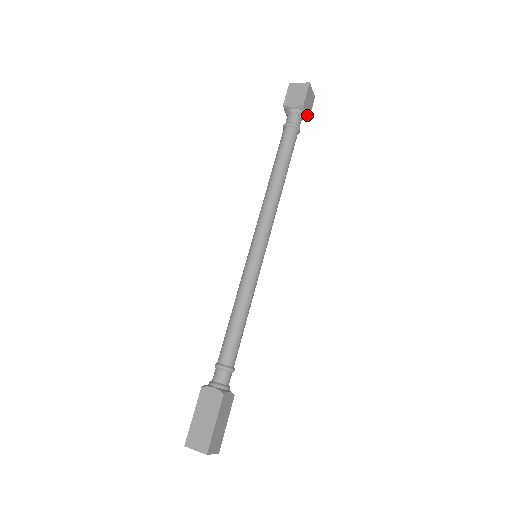
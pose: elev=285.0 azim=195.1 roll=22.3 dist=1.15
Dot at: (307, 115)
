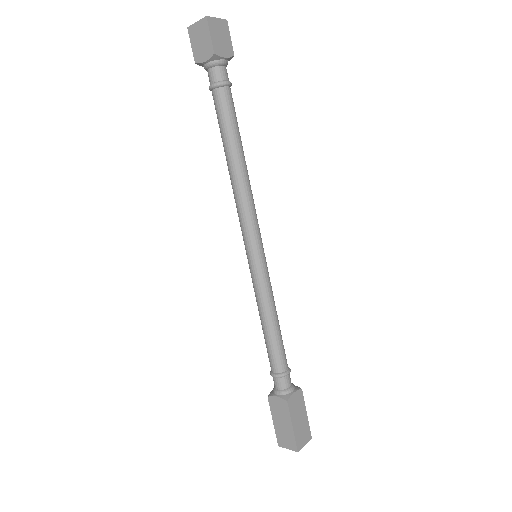
Dot at: (228, 56)
